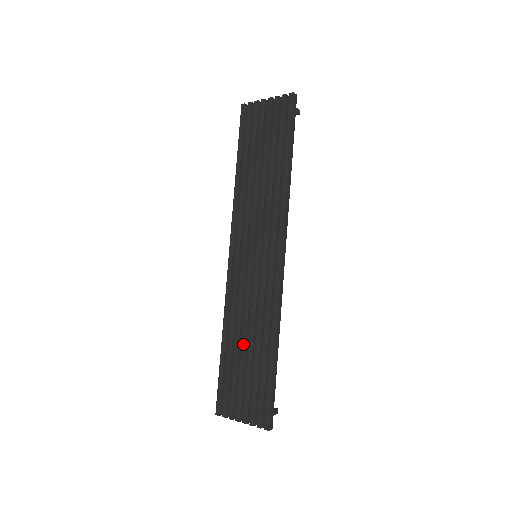
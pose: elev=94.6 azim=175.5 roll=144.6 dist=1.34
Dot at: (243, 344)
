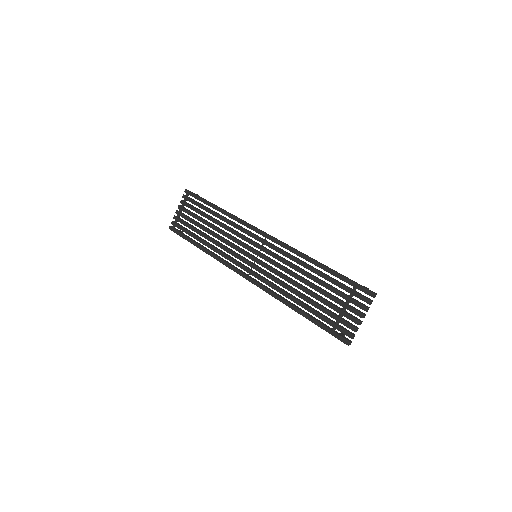
Dot at: (306, 291)
